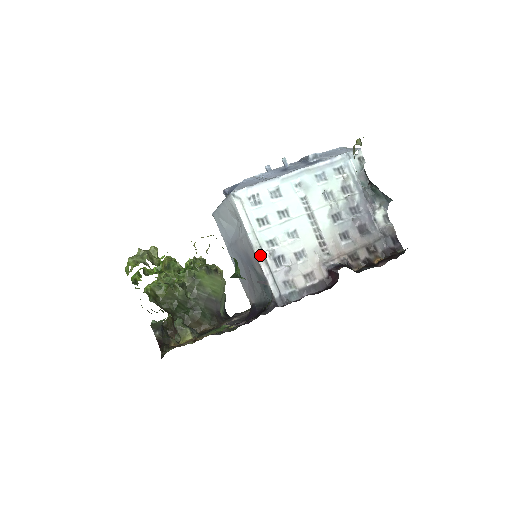
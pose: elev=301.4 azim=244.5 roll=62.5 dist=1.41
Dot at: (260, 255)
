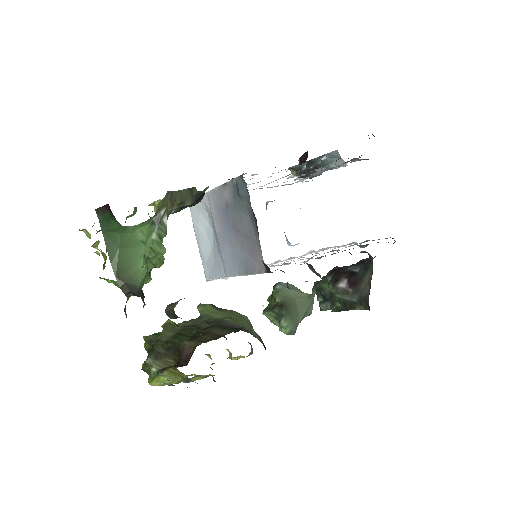
Dot at: occluded
